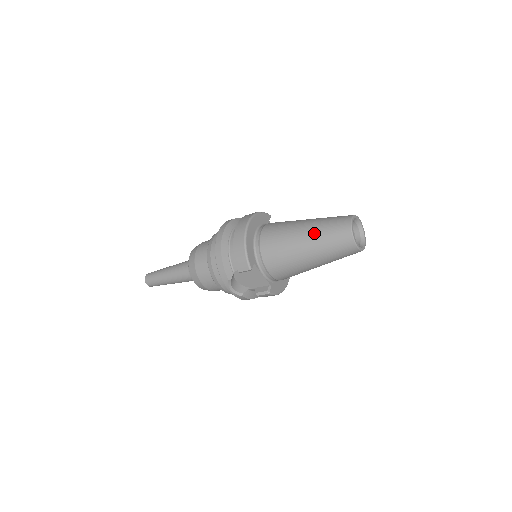
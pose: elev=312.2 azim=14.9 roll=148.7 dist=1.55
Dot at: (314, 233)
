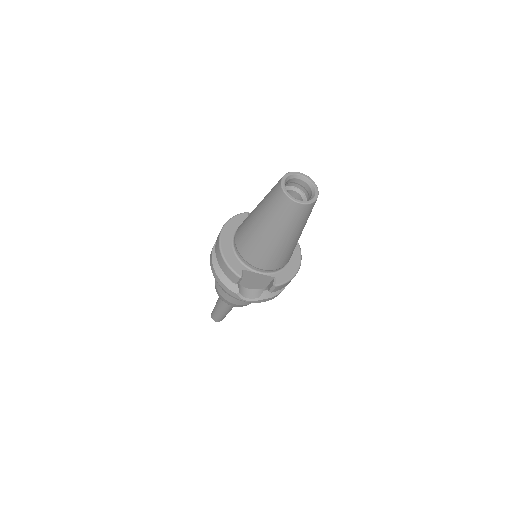
Dot at: (263, 214)
